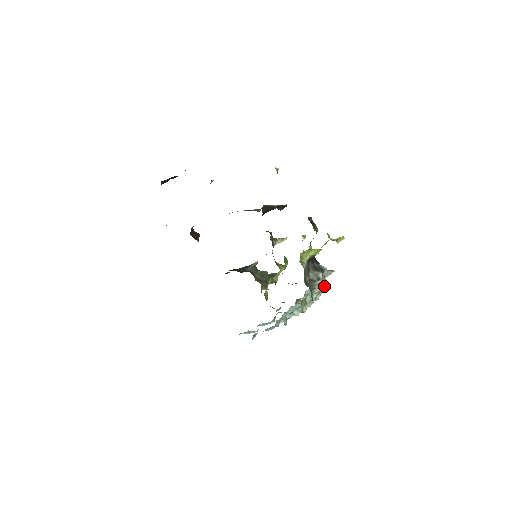
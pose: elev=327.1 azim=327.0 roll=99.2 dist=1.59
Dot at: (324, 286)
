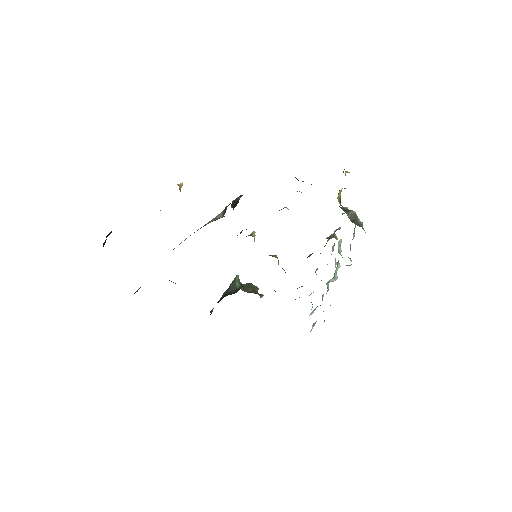
Dot at: (336, 238)
